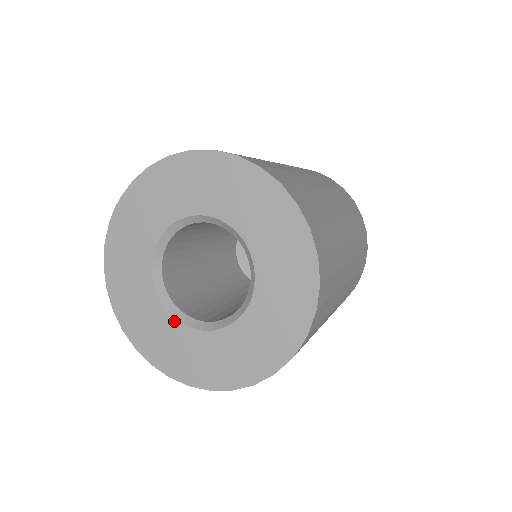
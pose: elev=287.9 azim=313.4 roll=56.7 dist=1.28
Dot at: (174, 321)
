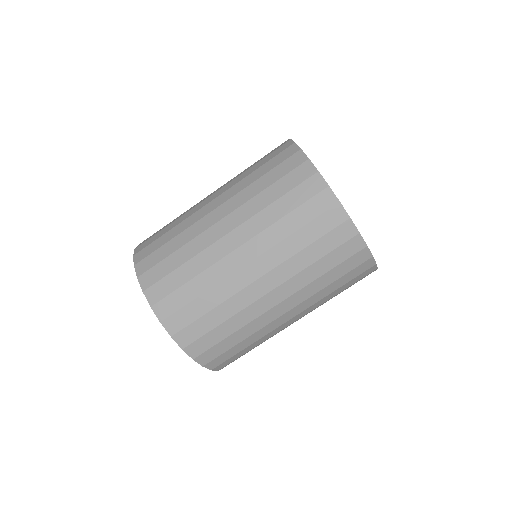
Dot at: occluded
